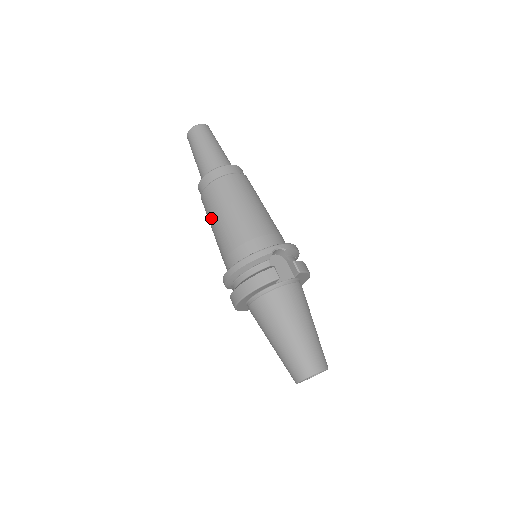
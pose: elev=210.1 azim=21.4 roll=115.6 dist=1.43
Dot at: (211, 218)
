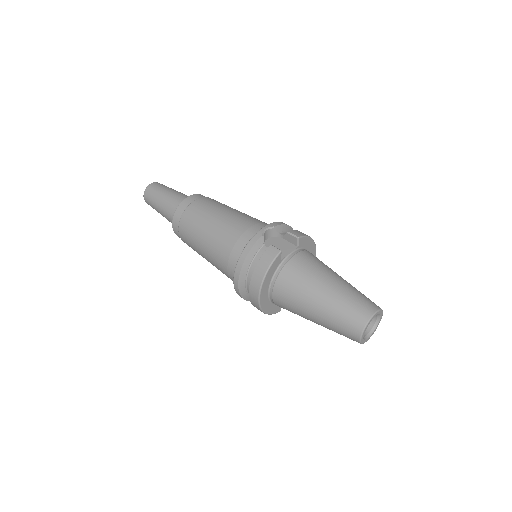
Dot at: (197, 248)
